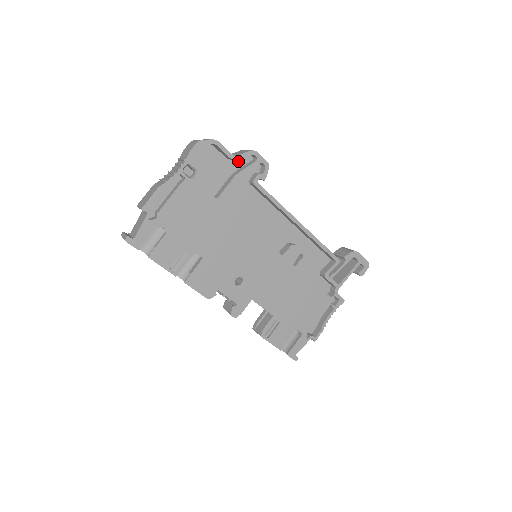
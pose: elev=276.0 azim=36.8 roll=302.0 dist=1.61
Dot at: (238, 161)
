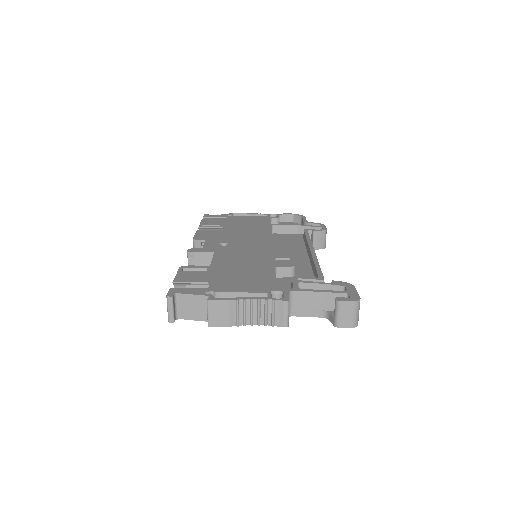
Dot at: occluded
